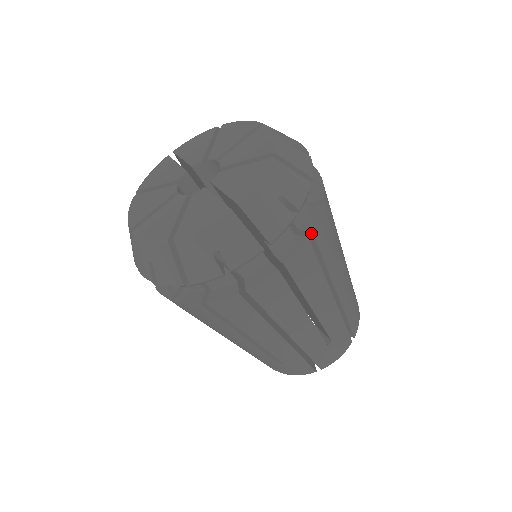
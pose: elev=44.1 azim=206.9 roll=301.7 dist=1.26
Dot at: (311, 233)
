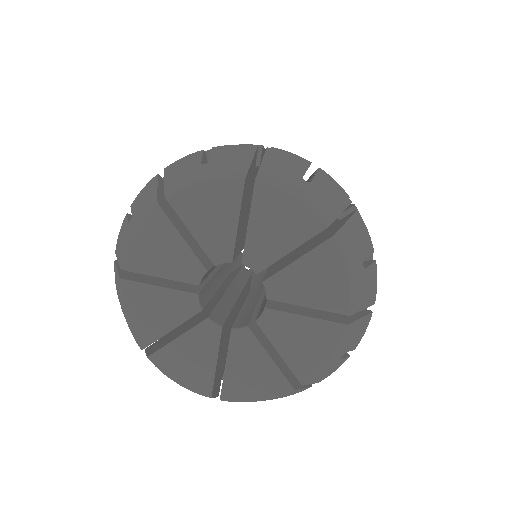
Dot at: occluded
